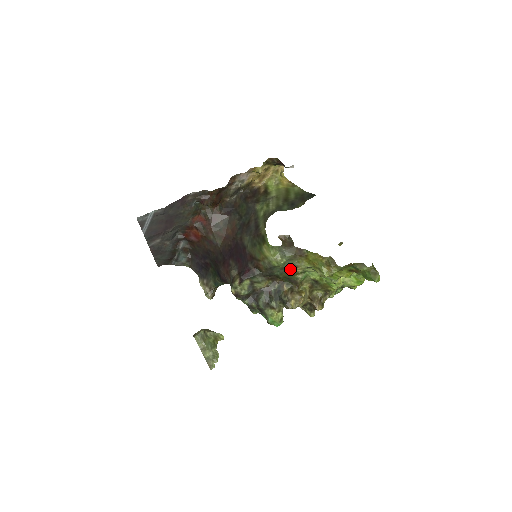
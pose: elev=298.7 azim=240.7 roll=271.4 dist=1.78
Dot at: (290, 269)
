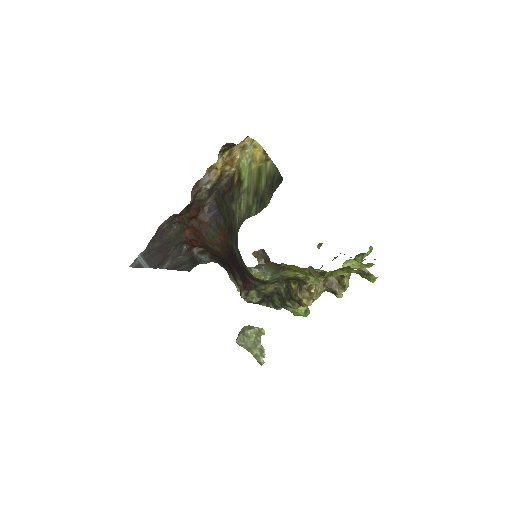
Dot at: occluded
